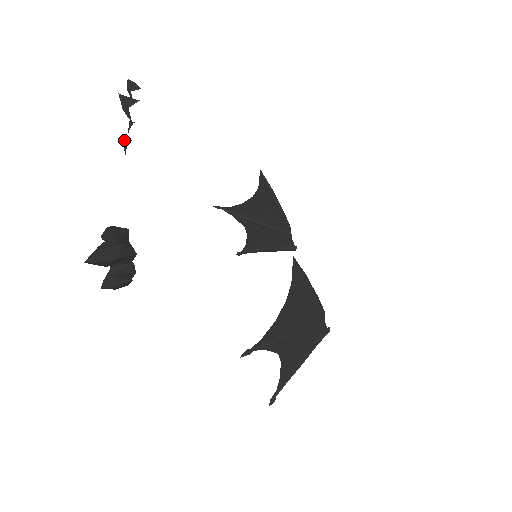
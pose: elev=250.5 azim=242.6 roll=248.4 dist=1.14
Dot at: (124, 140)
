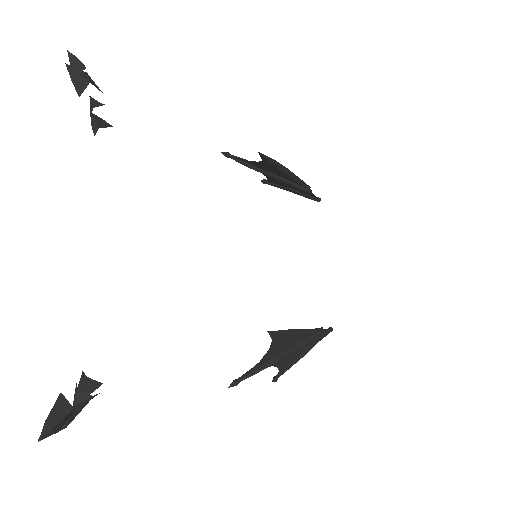
Dot at: (91, 123)
